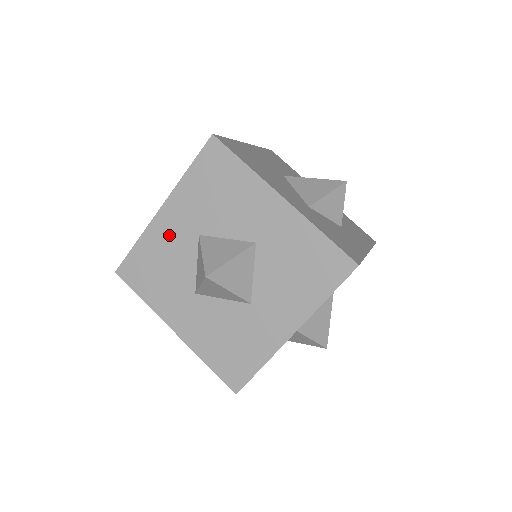
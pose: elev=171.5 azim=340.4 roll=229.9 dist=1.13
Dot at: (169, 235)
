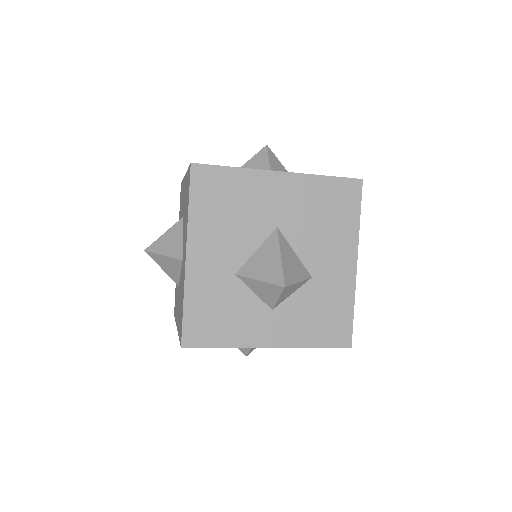
Dot at: occluded
